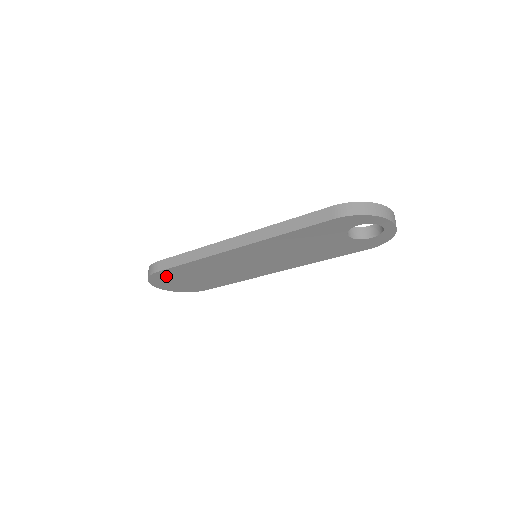
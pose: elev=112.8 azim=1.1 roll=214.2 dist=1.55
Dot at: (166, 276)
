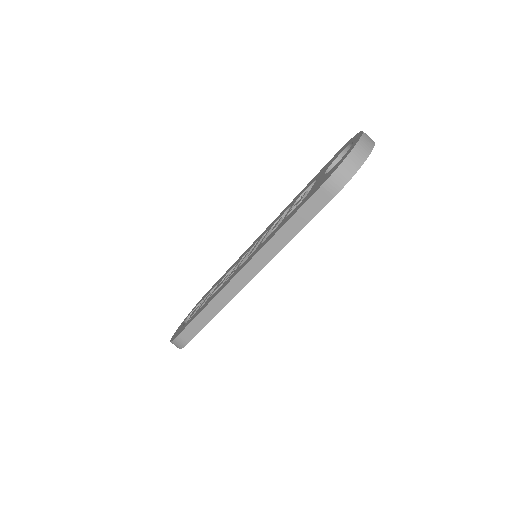
Dot at: occluded
